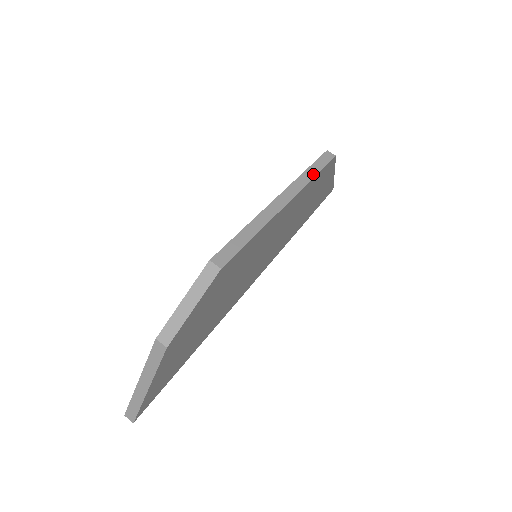
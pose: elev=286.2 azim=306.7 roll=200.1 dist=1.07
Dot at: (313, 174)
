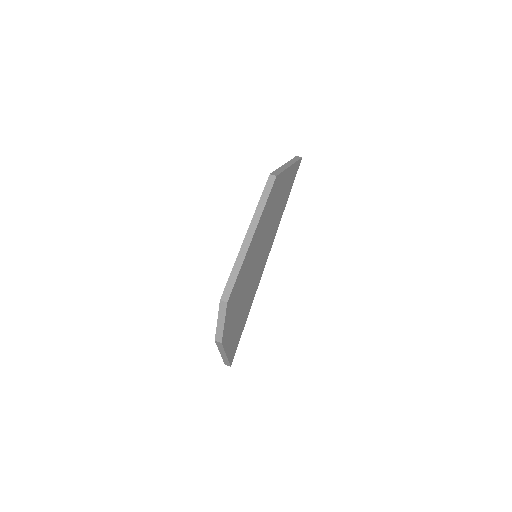
Dot at: (264, 203)
